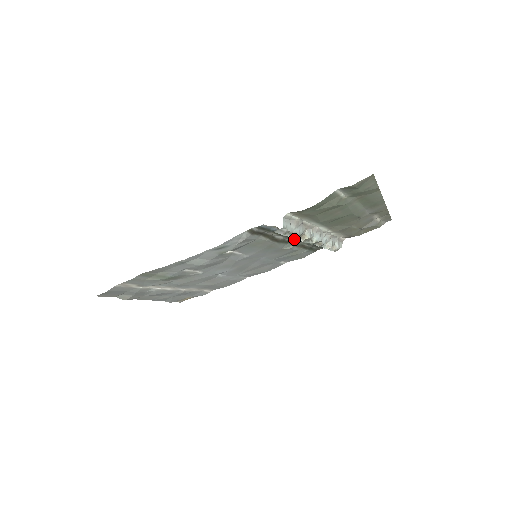
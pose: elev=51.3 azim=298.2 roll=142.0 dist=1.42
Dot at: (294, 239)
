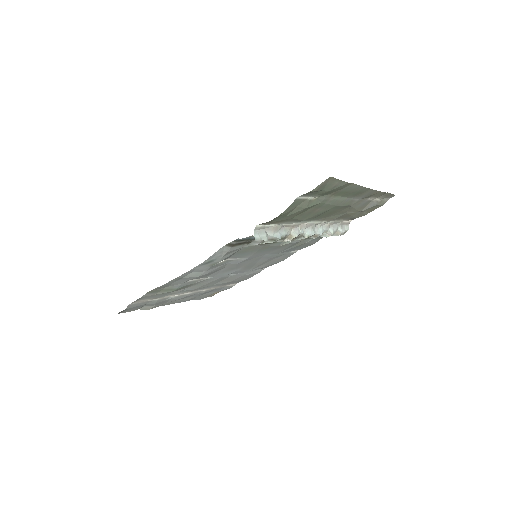
Dot at: occluded
